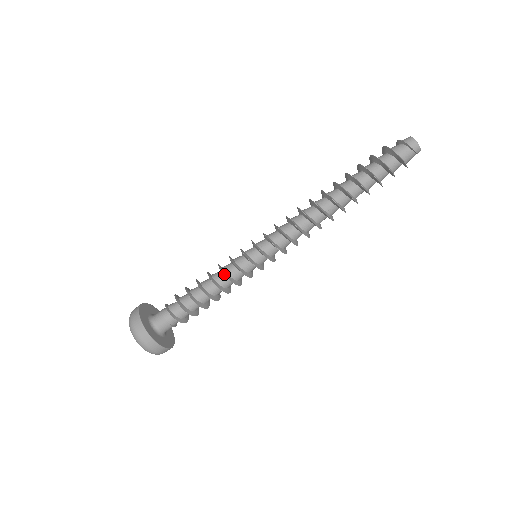
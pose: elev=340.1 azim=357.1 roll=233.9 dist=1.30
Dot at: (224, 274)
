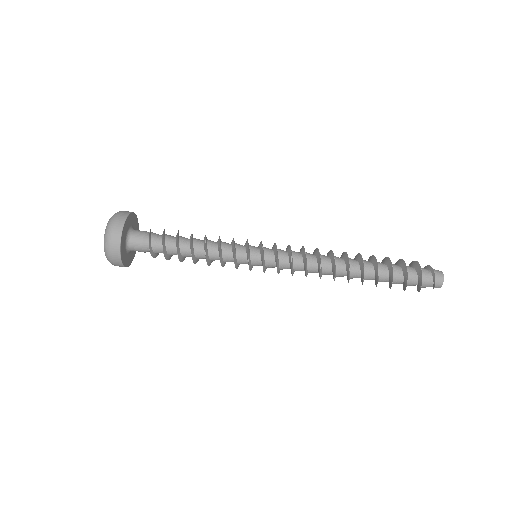
Dot at: (220, 260)
